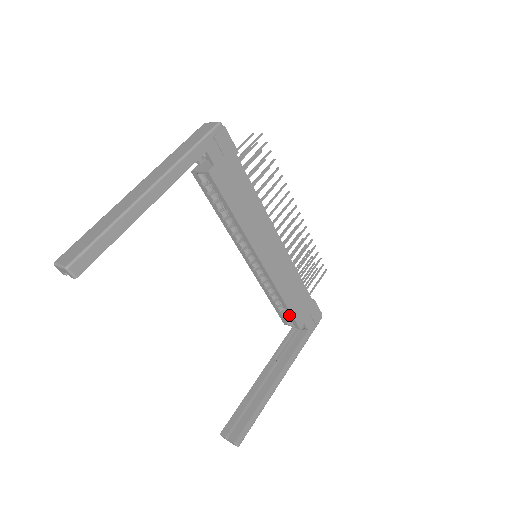
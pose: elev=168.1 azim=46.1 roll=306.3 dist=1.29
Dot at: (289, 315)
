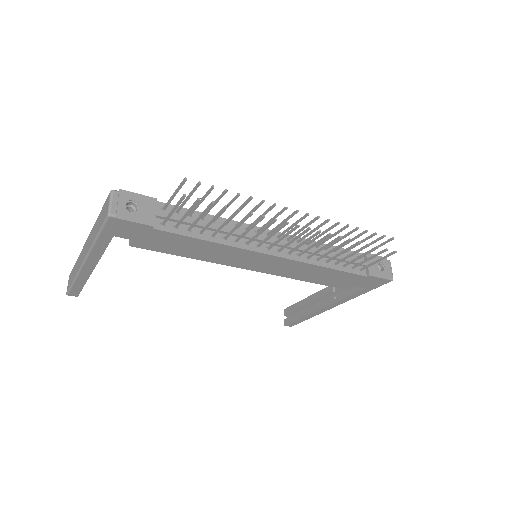
Dot at: occluded
